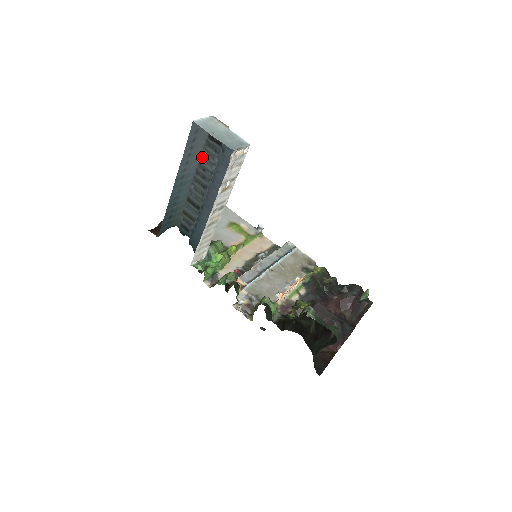
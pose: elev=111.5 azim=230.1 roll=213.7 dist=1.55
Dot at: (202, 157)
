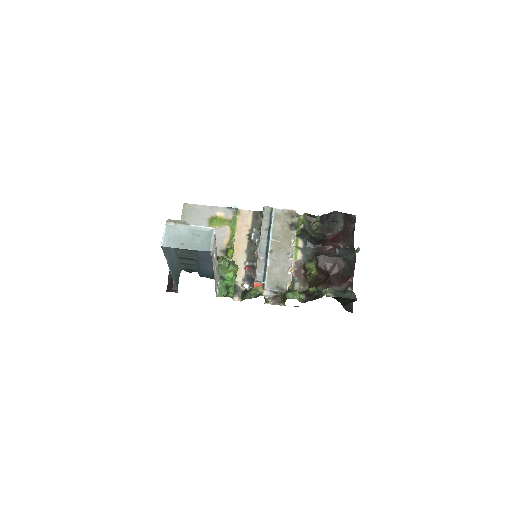
Dot at: occluded
